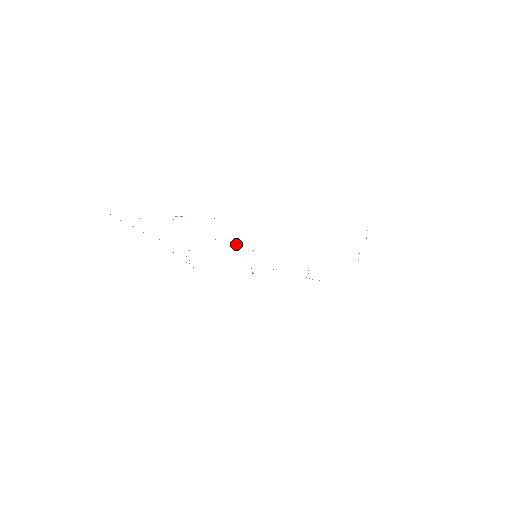
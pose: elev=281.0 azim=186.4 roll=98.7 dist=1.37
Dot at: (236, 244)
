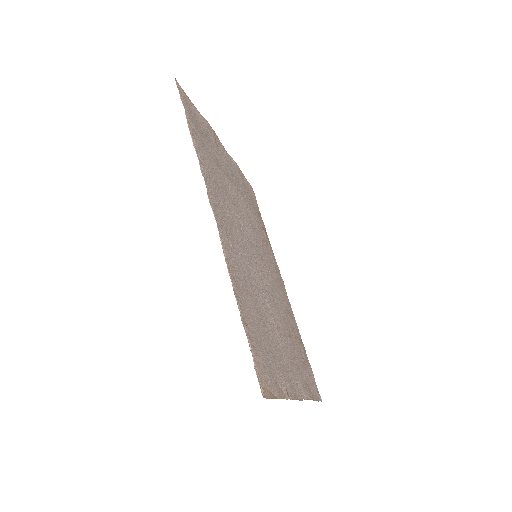
Dot at: (267, 300)
